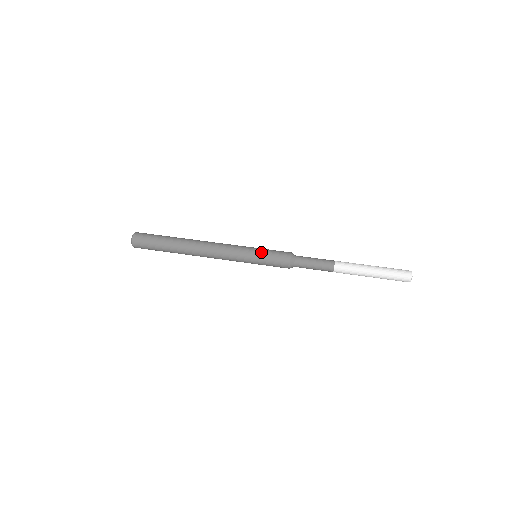
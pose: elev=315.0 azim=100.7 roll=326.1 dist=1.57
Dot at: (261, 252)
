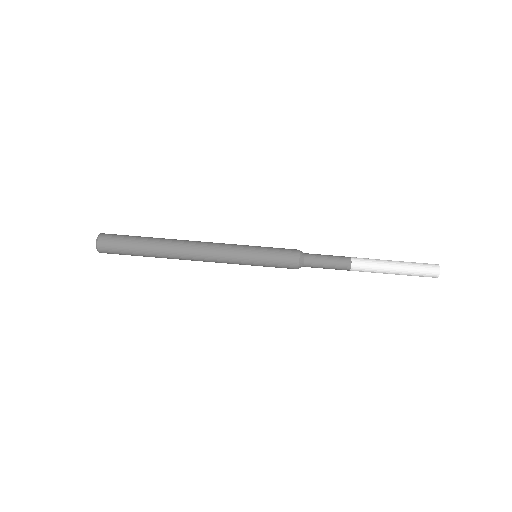
Dot at: occluded
